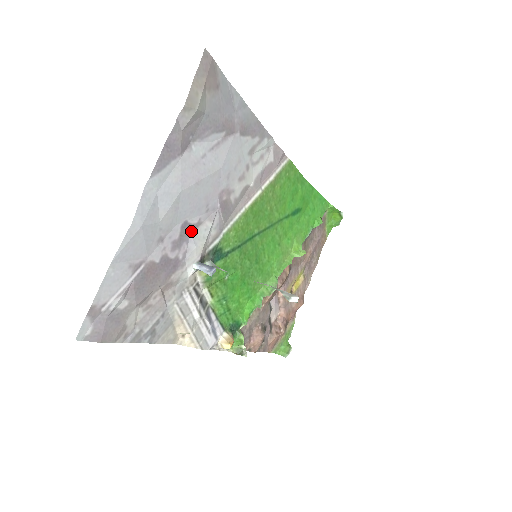
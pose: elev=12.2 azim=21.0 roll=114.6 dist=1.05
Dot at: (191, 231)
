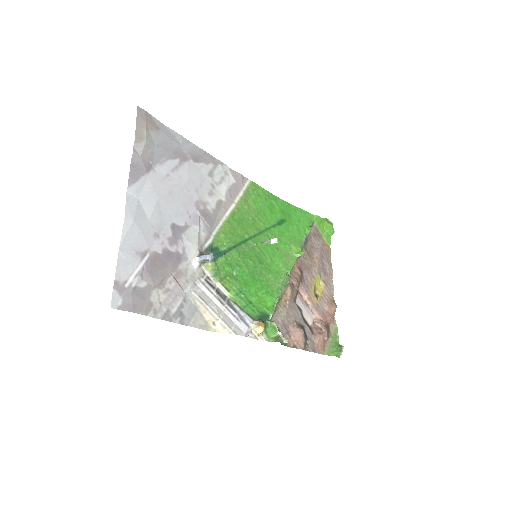
Dot at: (182, 232)
